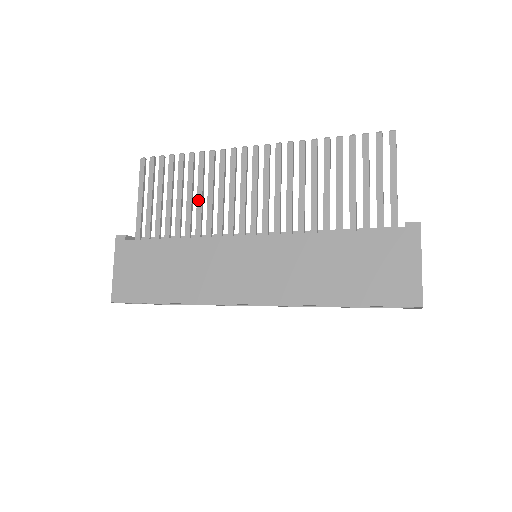
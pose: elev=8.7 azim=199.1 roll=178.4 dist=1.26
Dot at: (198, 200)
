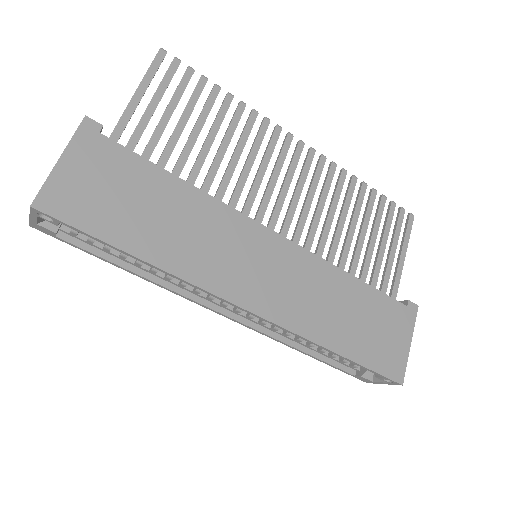
Dot at: (220, 152)
